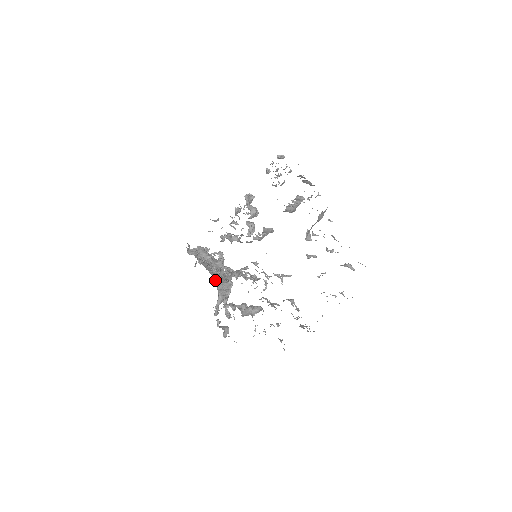
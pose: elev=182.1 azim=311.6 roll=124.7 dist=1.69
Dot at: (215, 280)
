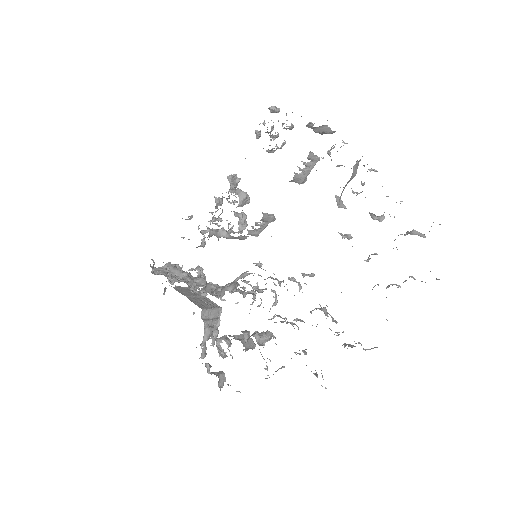
Dot at: occluded
